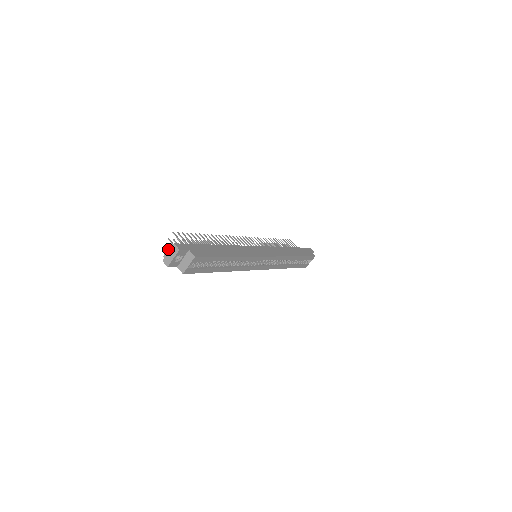
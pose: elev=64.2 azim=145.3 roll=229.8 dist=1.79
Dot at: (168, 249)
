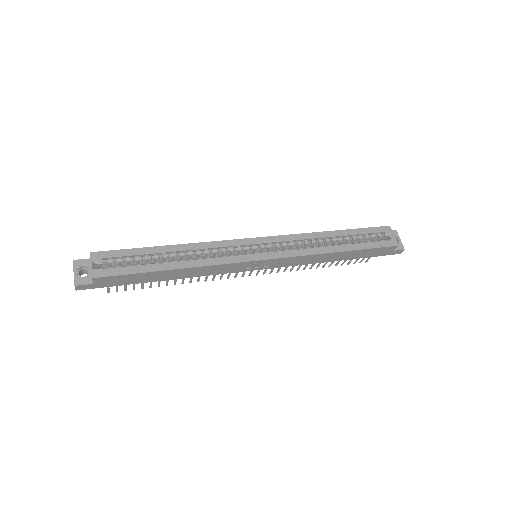
Dot at: occluded
